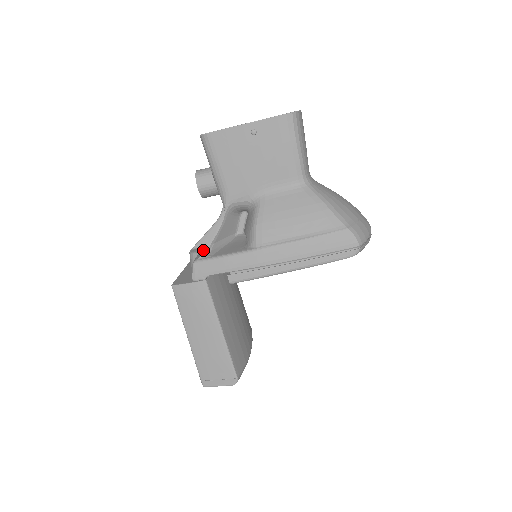
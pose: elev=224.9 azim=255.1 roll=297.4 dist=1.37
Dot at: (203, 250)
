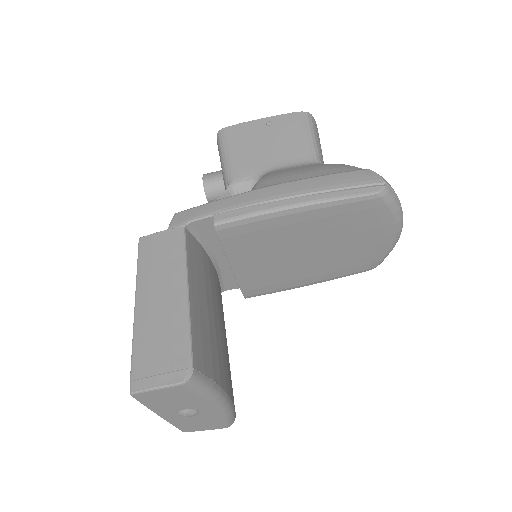
Dot at: occluded
